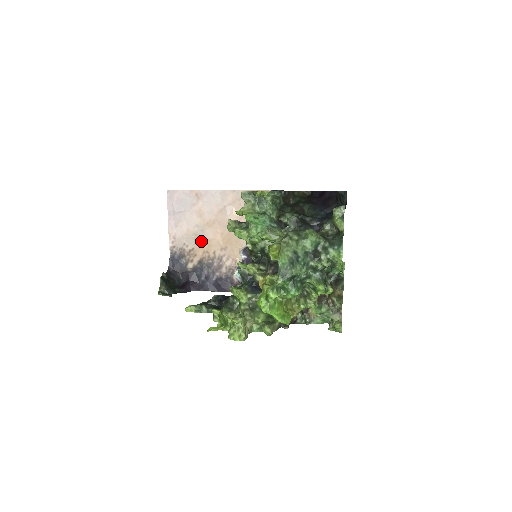
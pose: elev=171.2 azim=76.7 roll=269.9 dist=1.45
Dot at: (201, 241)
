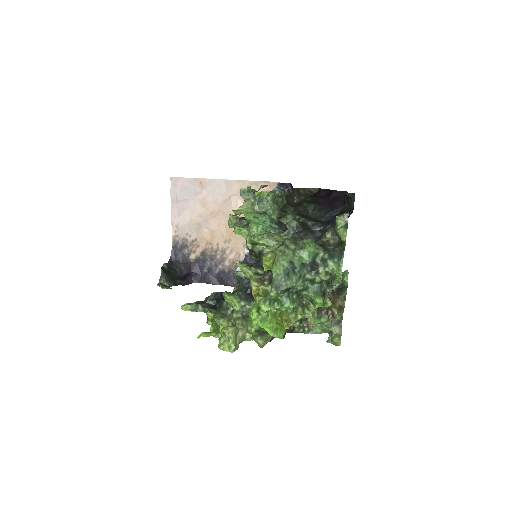
Dot at: (204, 232)
